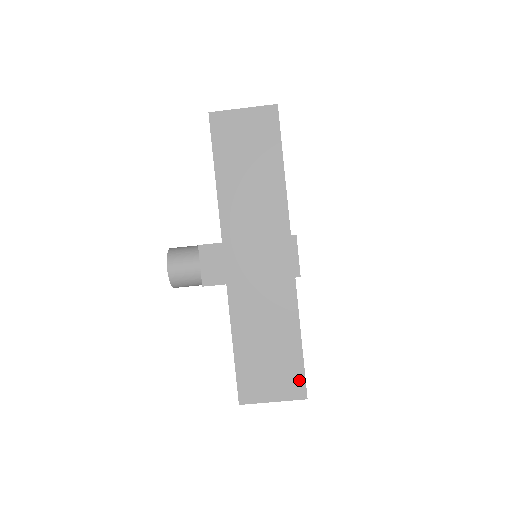
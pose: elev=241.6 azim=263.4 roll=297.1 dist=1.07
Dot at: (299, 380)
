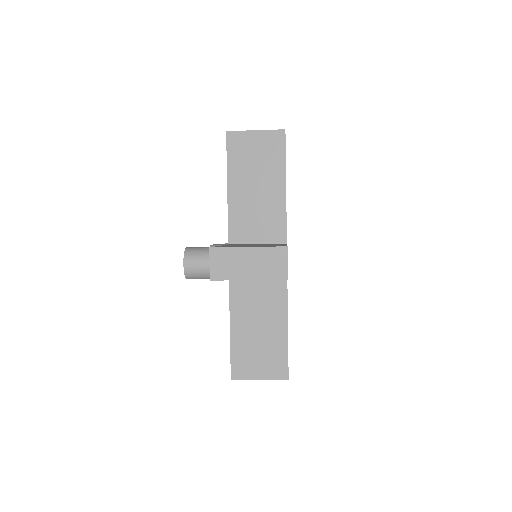
Dot at: (283, 363)
